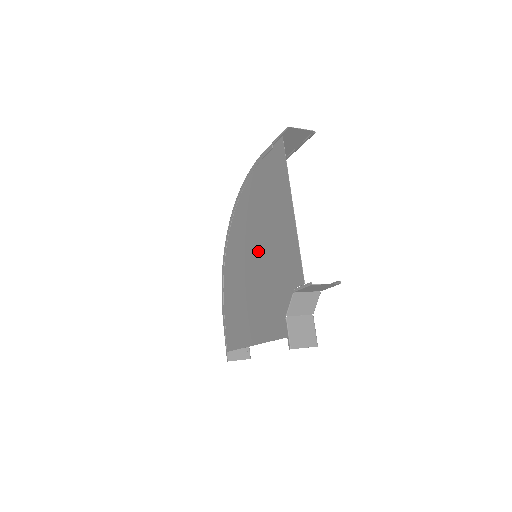
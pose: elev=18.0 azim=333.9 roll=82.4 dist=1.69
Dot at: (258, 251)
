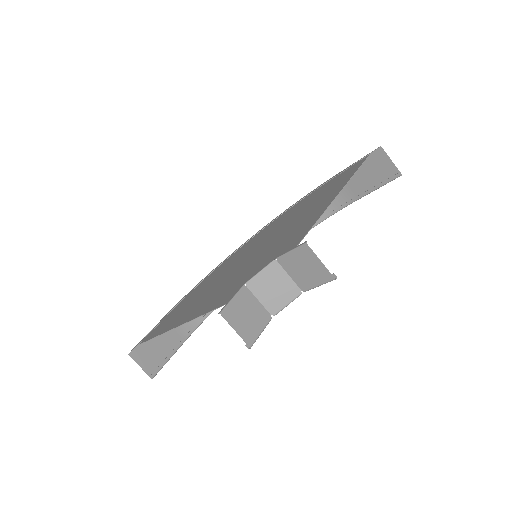
Dot at: (264, 243)
